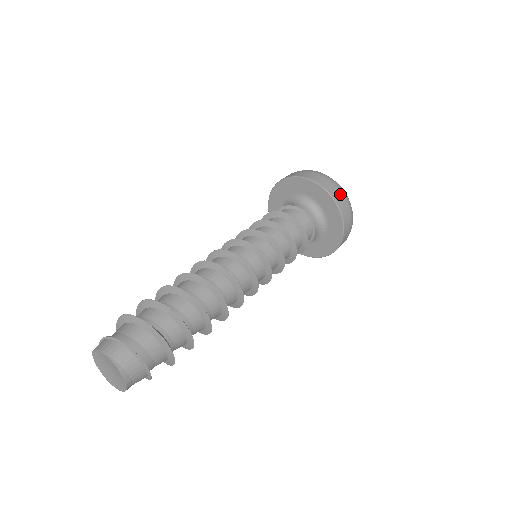
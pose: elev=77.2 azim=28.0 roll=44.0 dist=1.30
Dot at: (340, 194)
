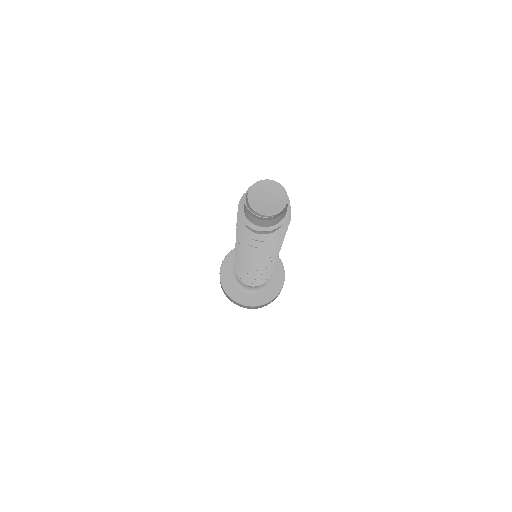
Dot at: occluded
